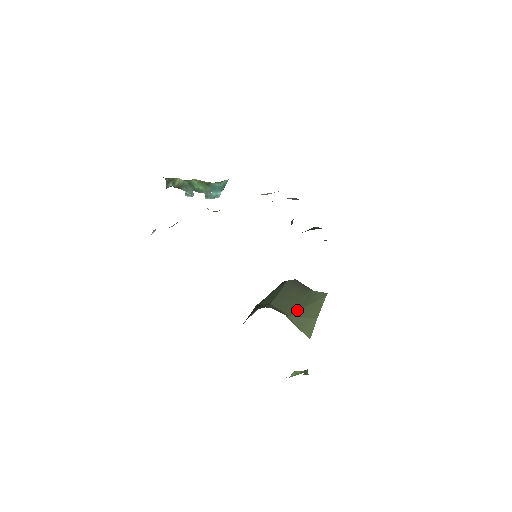
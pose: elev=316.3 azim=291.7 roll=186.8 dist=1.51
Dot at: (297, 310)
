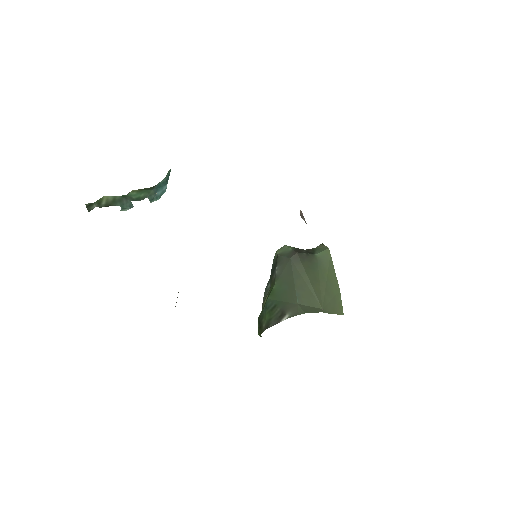
Dot at: (323, 295)
